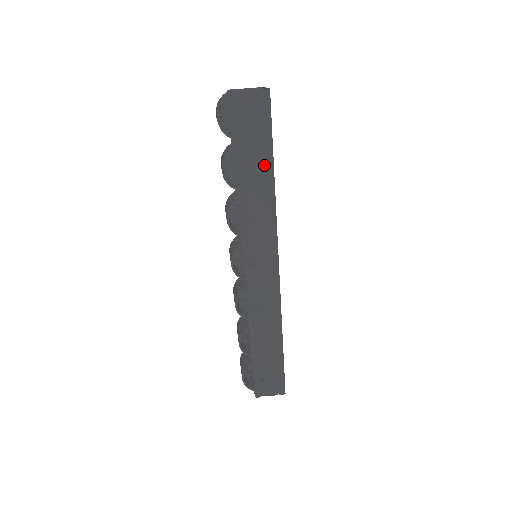
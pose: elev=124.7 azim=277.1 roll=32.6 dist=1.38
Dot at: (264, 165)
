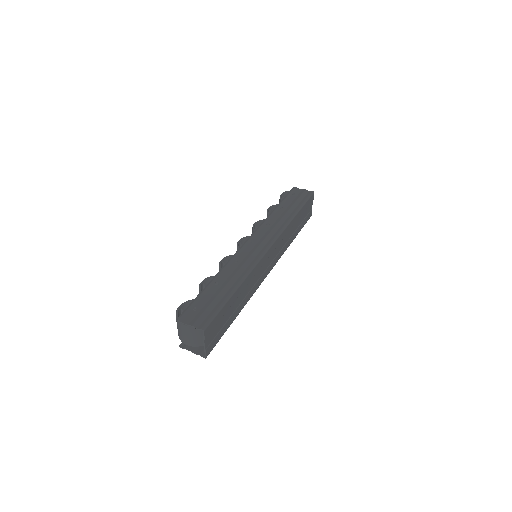
Dot at: (293, 210)
